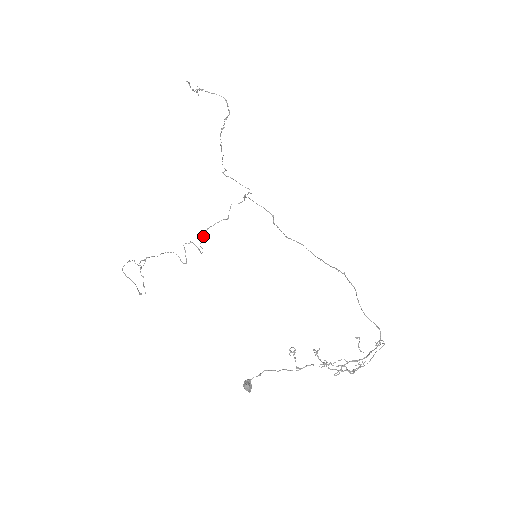
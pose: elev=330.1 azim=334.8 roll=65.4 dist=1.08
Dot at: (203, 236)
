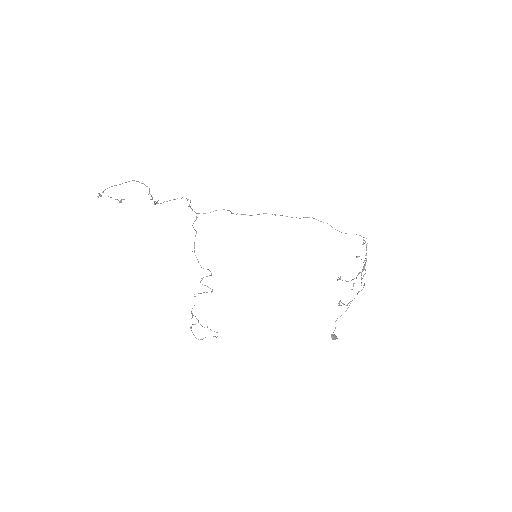
Dot at: occluded
